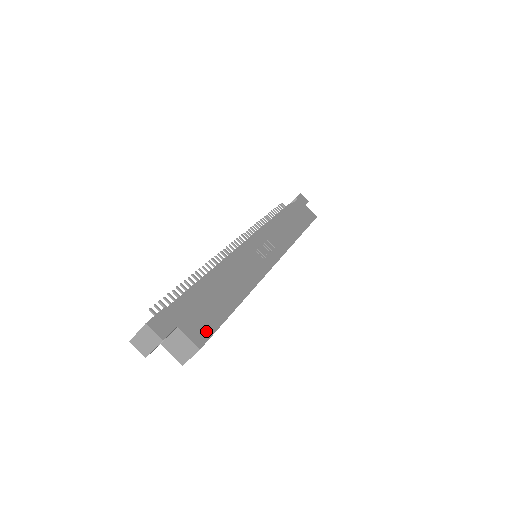
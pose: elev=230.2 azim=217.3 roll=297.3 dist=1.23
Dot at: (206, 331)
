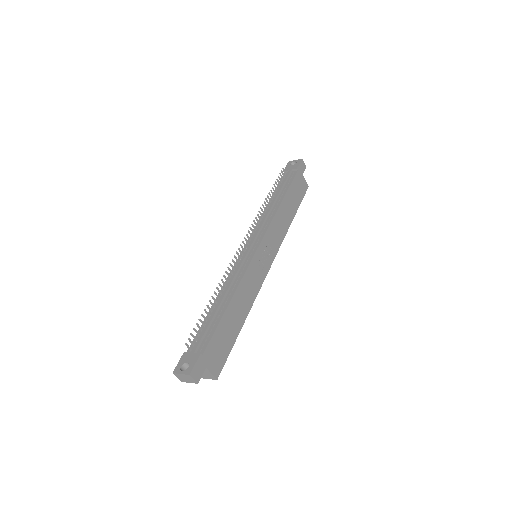
Dot at: (221, 363)
